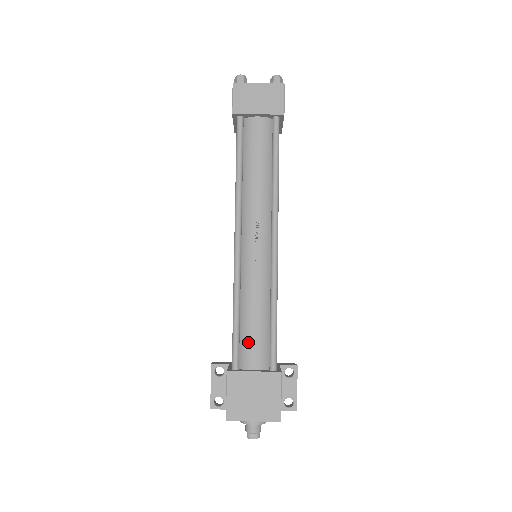
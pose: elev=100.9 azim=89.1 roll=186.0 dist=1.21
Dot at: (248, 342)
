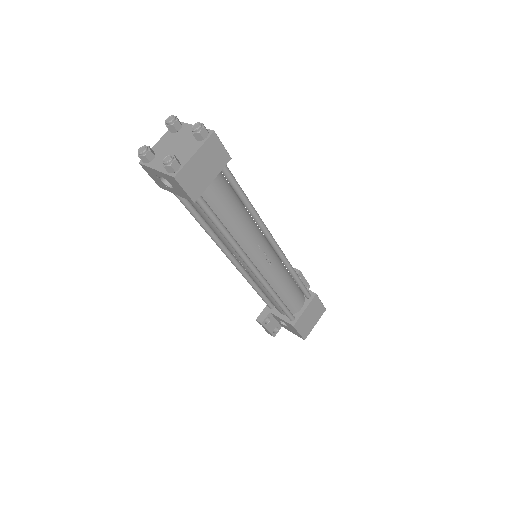
Dot at: (292, 302)
